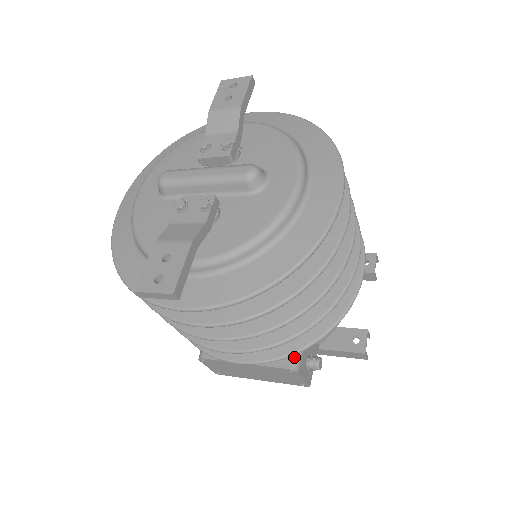
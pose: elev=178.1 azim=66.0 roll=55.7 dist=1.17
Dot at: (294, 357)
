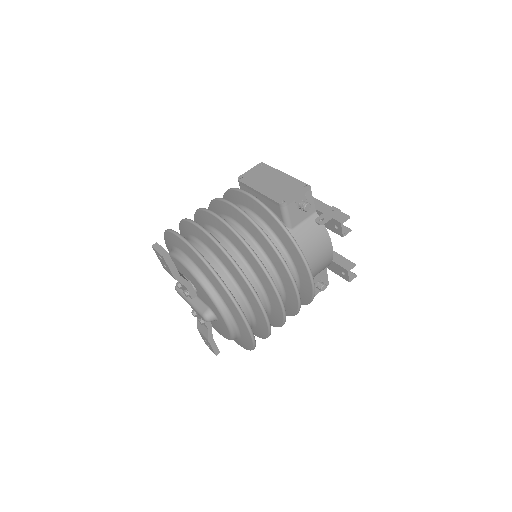
Dot at: occluded
